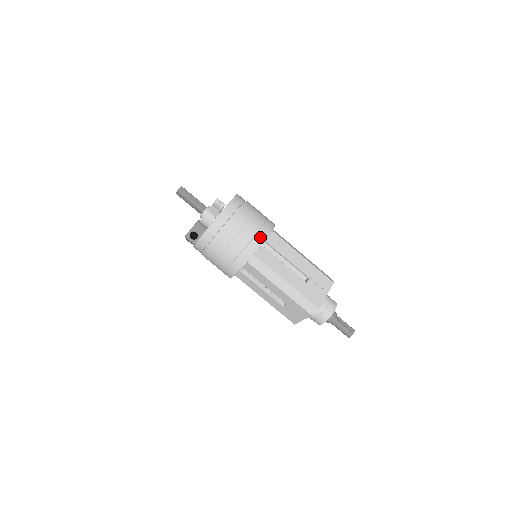
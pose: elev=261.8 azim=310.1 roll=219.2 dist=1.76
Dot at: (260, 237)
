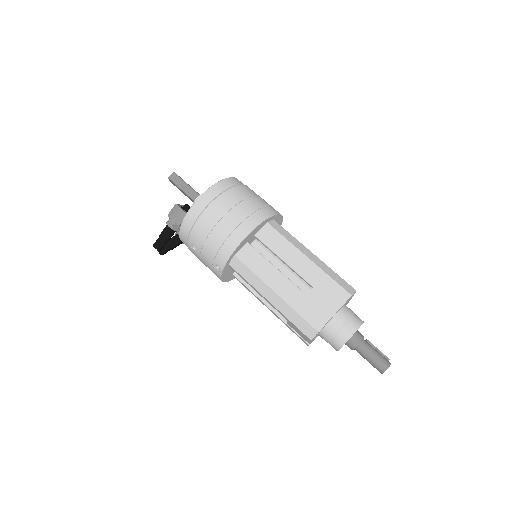
Dot at: occluded
